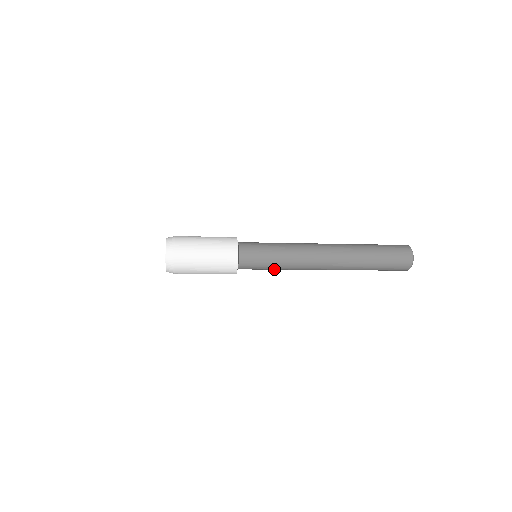
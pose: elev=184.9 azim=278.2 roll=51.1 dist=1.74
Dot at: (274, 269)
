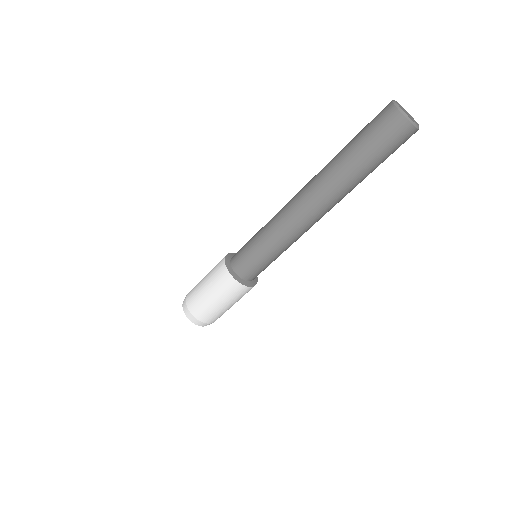
Dot at: (261, 244)
